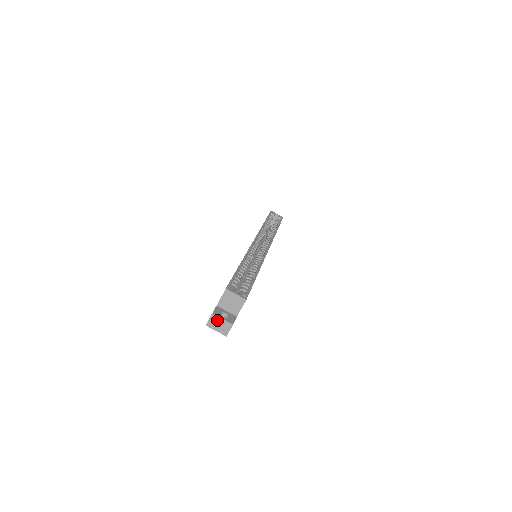
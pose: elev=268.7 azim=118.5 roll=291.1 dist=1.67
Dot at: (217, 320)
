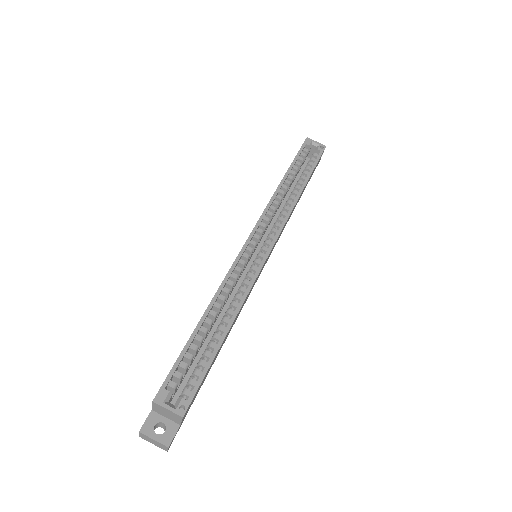
Dot at: (148, 438)
